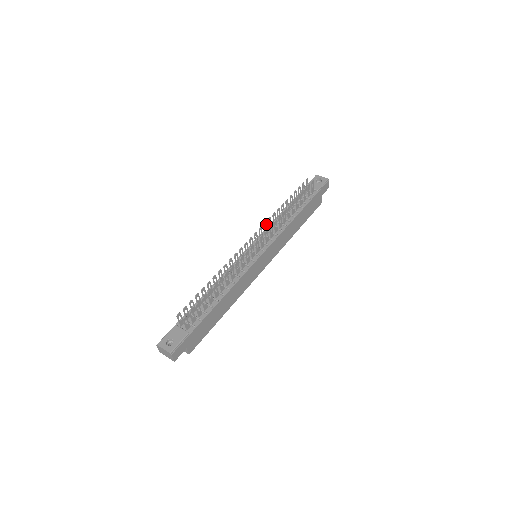
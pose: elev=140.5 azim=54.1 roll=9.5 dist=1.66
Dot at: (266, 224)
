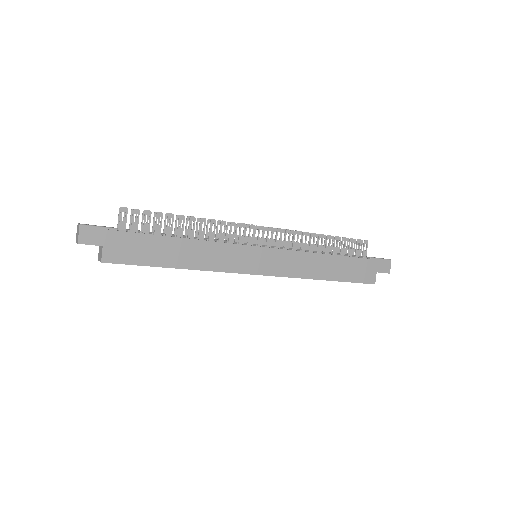
Dot at: occluded
